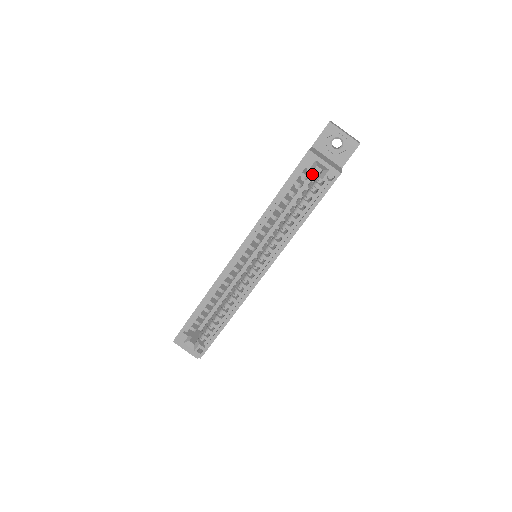
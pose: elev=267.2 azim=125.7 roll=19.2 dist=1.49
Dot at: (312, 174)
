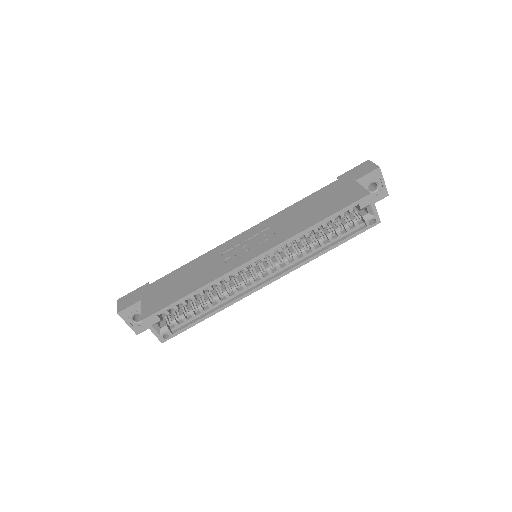
Dot at: occluded
